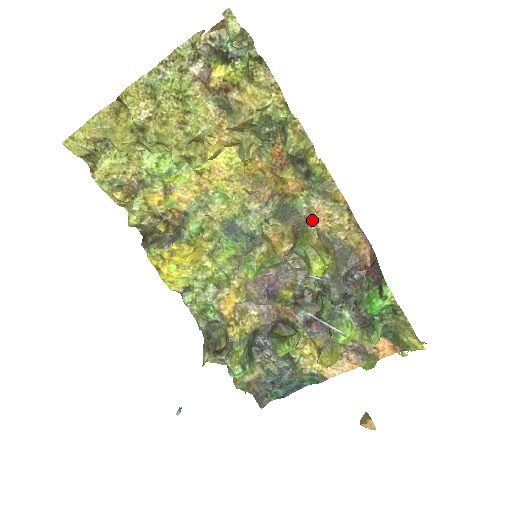
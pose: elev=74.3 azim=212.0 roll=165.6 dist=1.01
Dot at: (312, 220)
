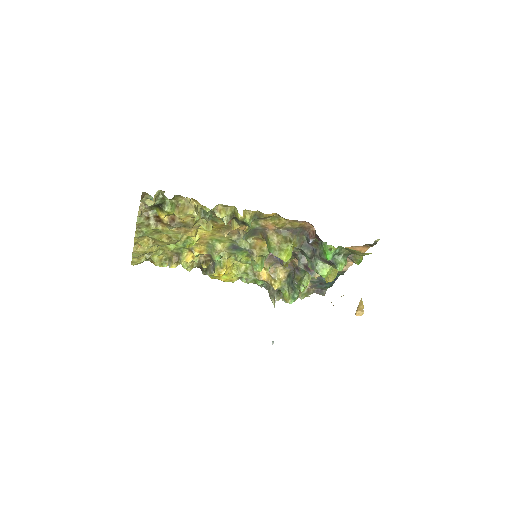
Dot at: (267, 229)
